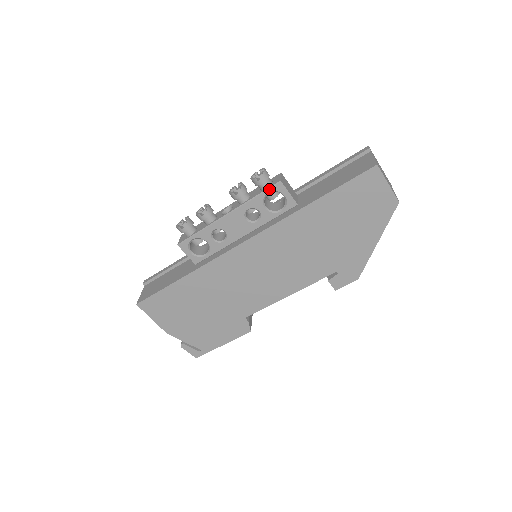
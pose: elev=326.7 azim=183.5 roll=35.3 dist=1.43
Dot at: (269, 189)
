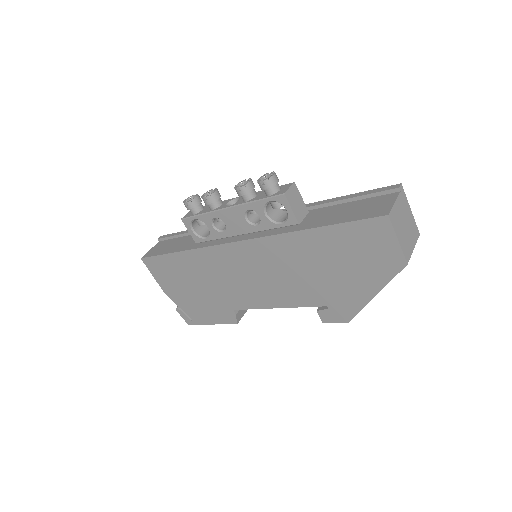
Dot at: (271, 198)
